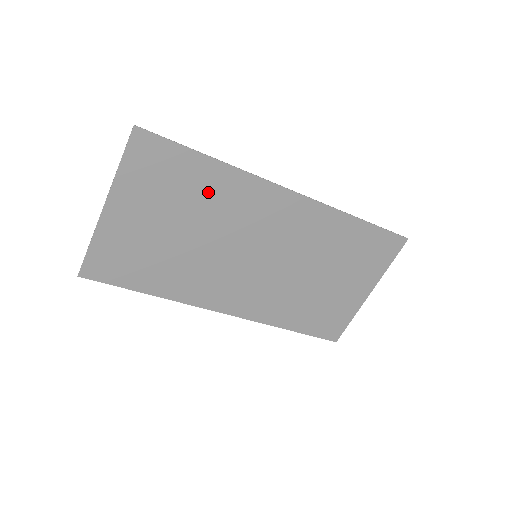
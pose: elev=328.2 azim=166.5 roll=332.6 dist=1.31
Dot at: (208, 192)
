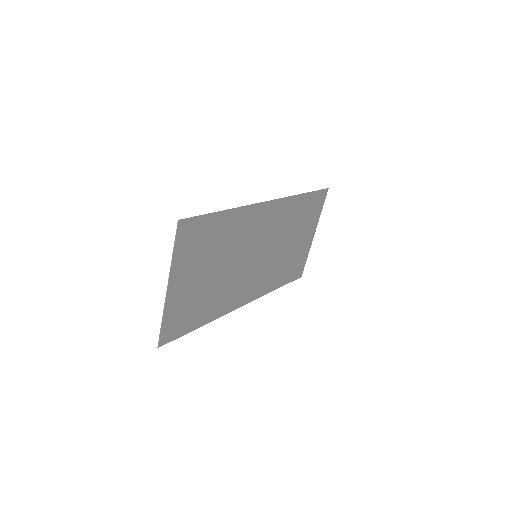
Dot at: (226, 234)
